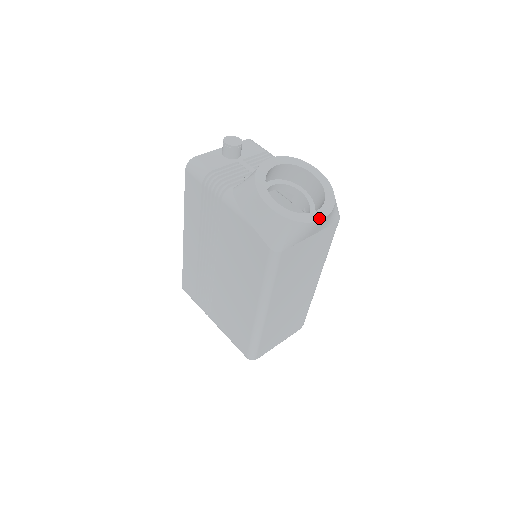
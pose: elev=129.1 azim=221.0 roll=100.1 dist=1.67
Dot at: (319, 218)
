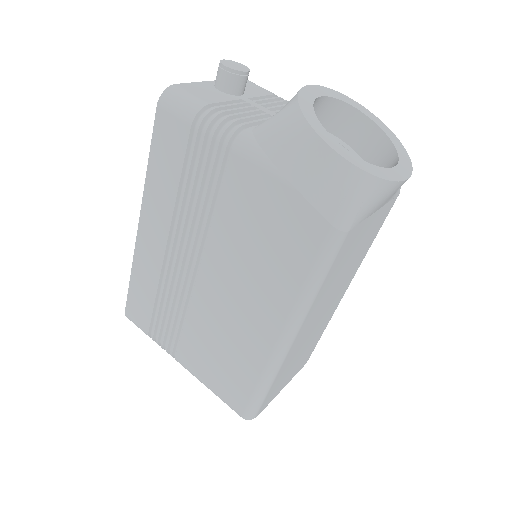
Dot at: (403, 177)
